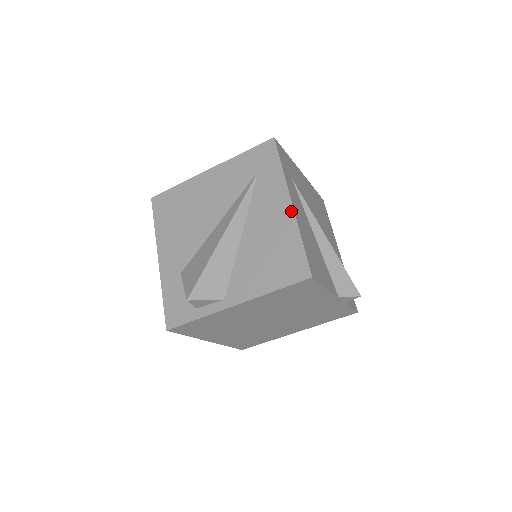
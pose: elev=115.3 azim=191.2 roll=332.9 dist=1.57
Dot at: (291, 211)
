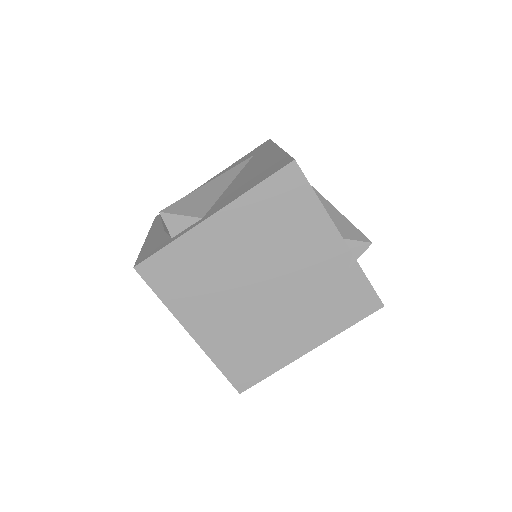
Dot at: (279, 150)
